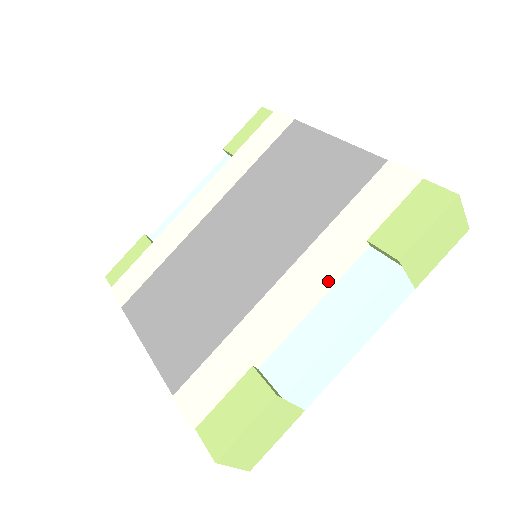
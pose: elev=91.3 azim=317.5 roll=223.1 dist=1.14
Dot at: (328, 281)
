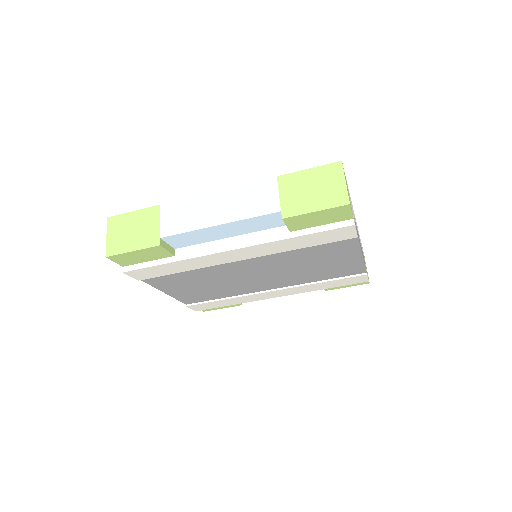
Dot at: occluded
